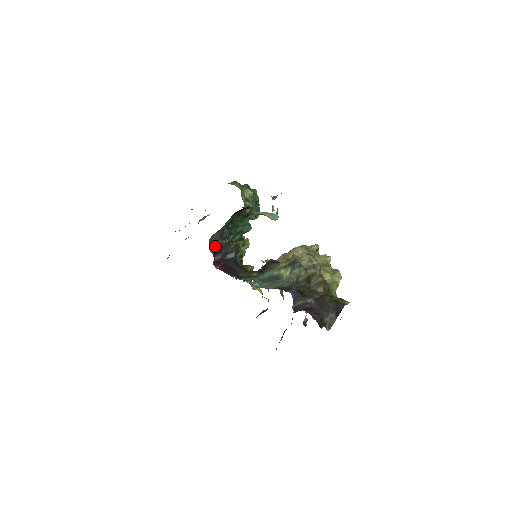
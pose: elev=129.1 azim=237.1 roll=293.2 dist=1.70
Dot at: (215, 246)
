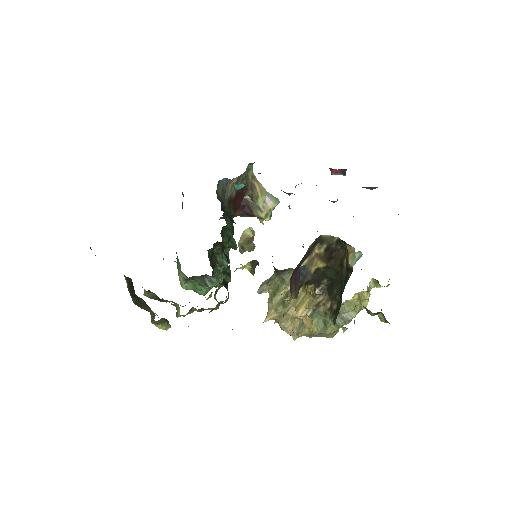
Dot at: occluded
